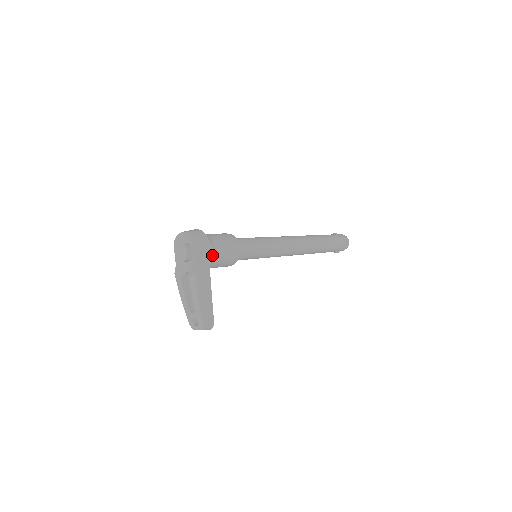
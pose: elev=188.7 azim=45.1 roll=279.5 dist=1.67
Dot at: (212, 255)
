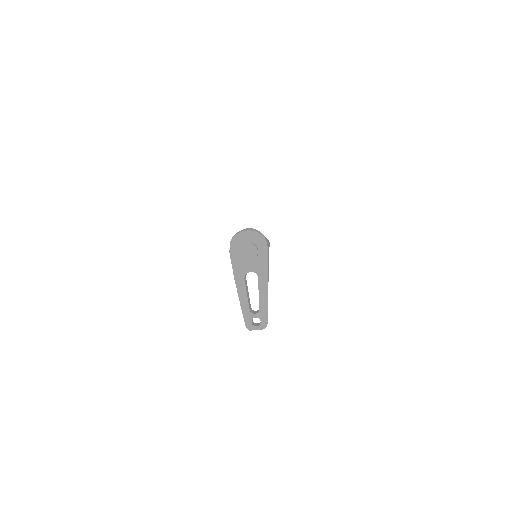
Dot at: occluded
